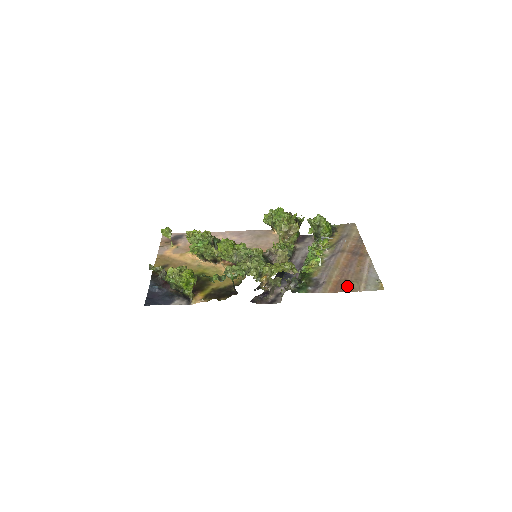
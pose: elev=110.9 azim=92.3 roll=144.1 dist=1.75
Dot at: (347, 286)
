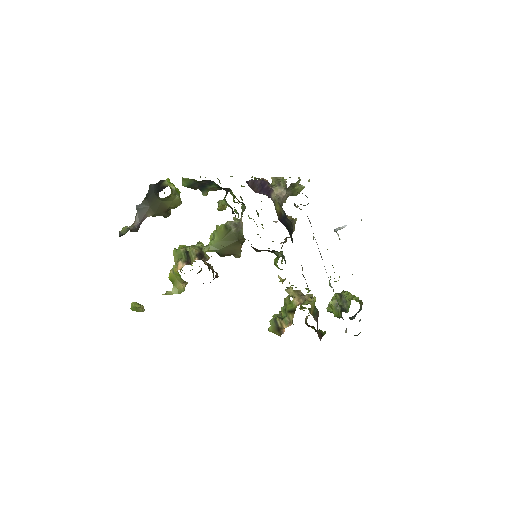
Dot at: occluded
